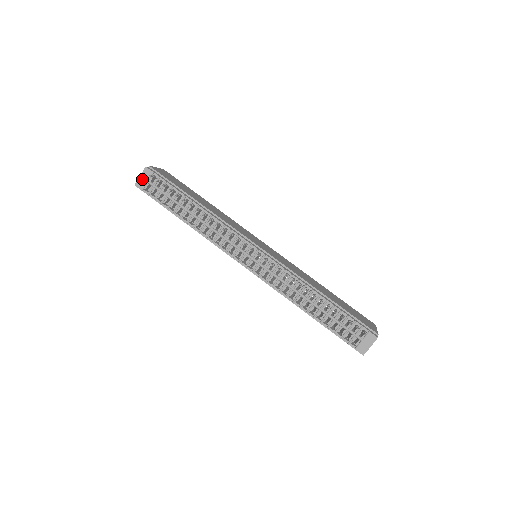
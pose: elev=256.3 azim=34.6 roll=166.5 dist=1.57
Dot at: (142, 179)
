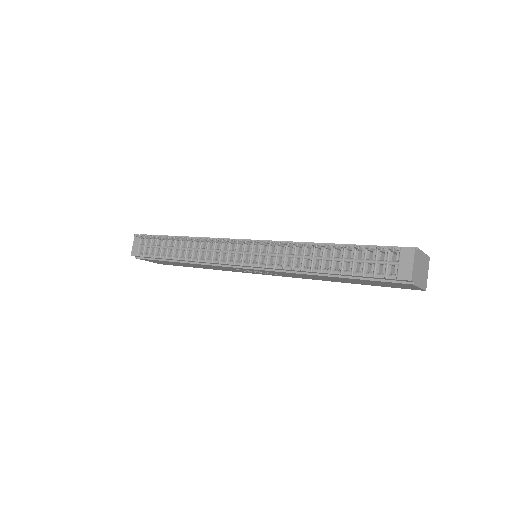
Dot at: (135, 246)
